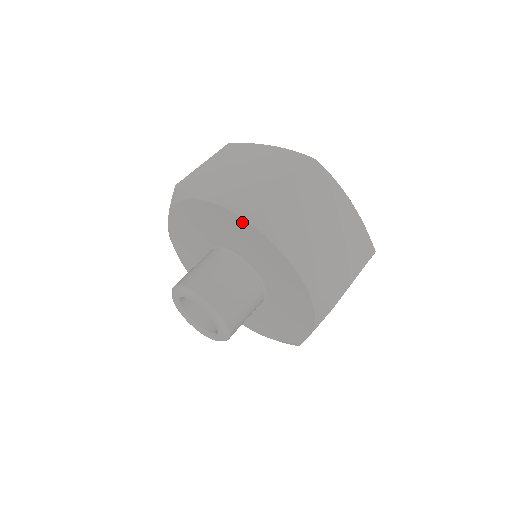
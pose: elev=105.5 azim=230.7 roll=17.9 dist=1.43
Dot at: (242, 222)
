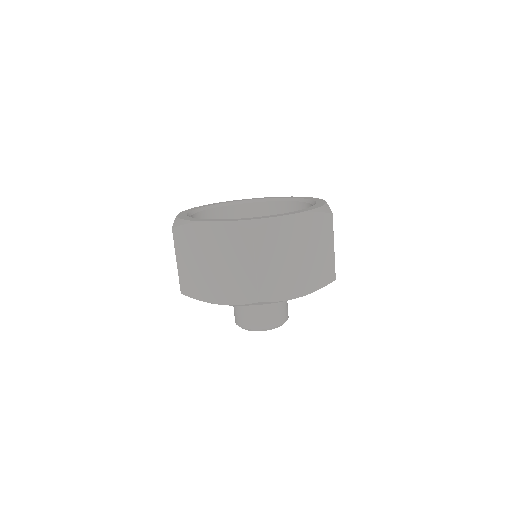
Dot at: occluded
